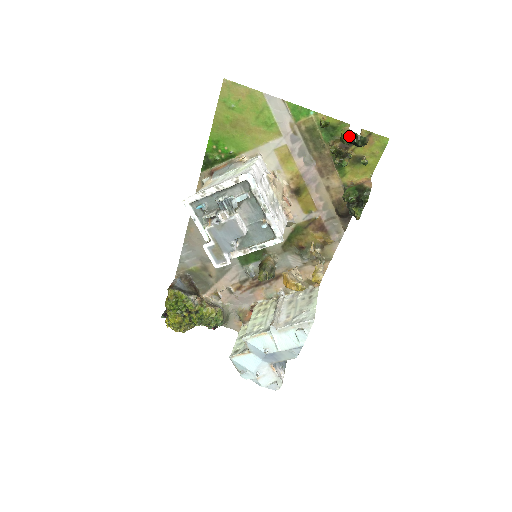
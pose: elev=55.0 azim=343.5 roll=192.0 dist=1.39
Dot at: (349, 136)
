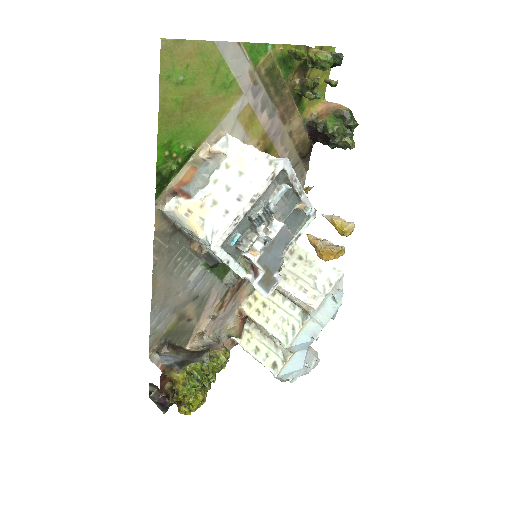
Dot at: (332, 58)
